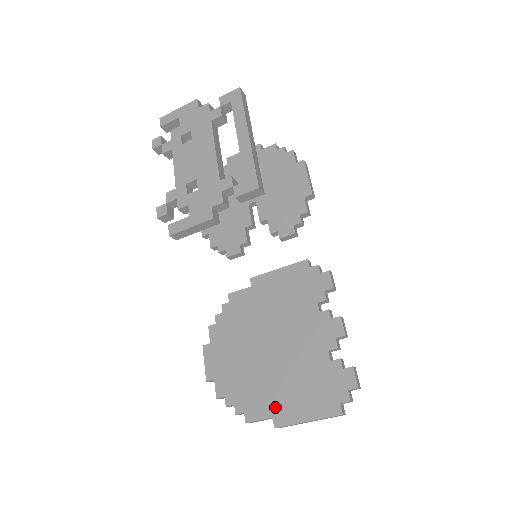
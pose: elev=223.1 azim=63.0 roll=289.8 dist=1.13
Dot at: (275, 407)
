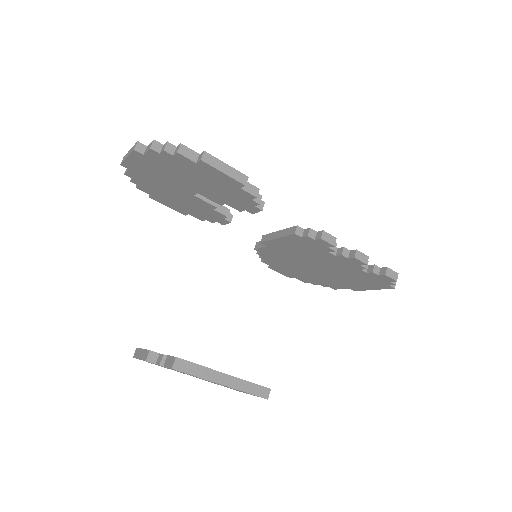
Dot at: (347, 286)
